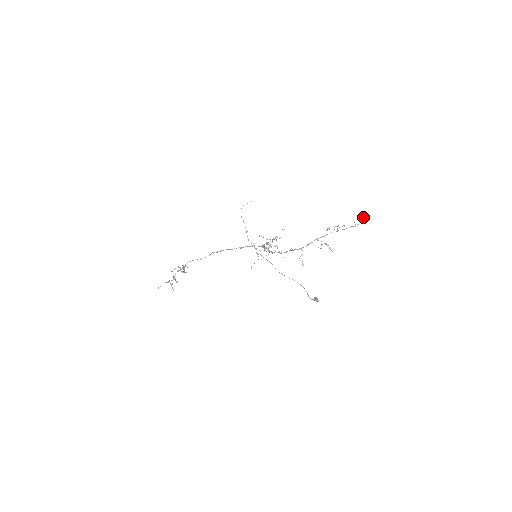
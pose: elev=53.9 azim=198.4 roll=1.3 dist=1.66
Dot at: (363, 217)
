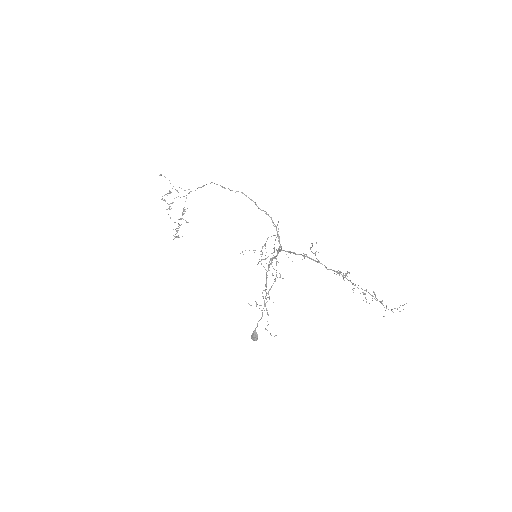
Dot at: occluded
